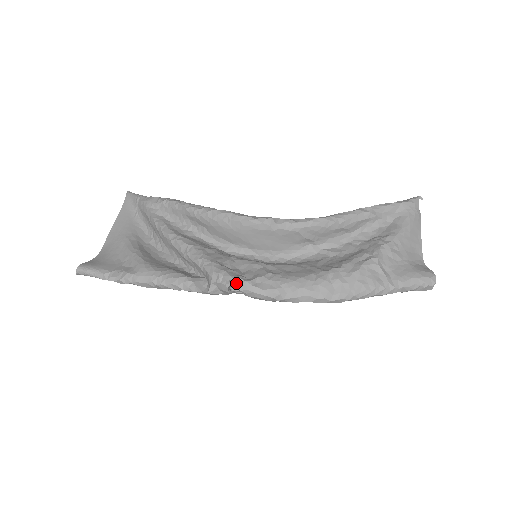
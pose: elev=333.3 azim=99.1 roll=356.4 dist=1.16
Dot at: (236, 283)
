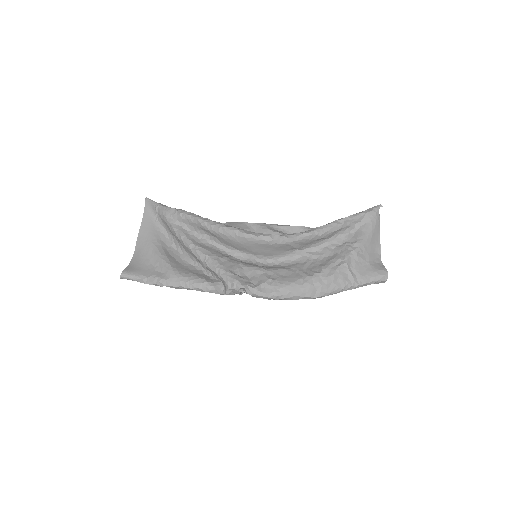
Dot at: (246, 290)
